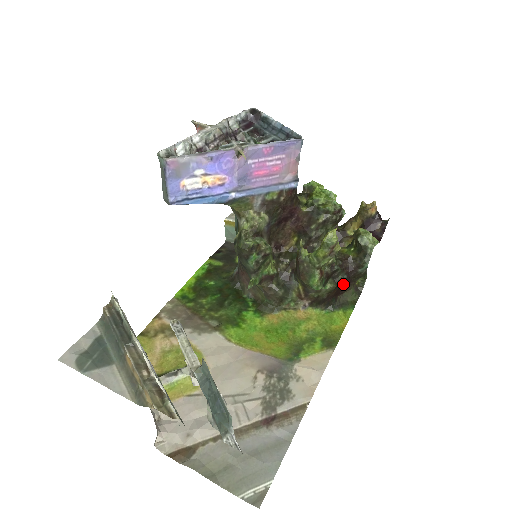
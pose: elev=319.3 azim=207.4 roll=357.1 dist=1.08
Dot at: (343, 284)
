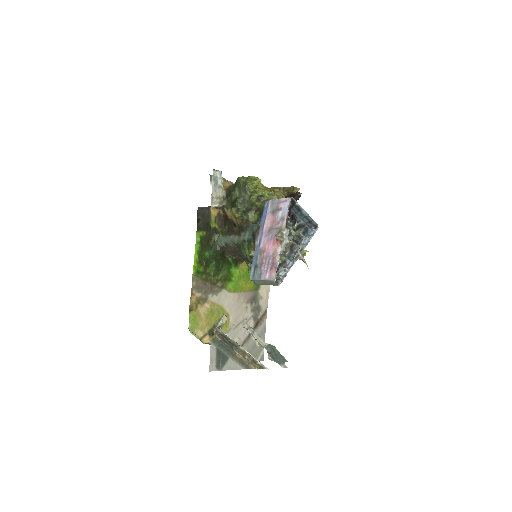
Dot at: occluded
